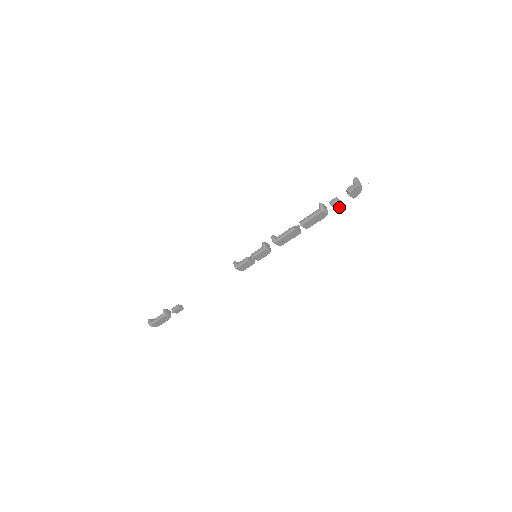
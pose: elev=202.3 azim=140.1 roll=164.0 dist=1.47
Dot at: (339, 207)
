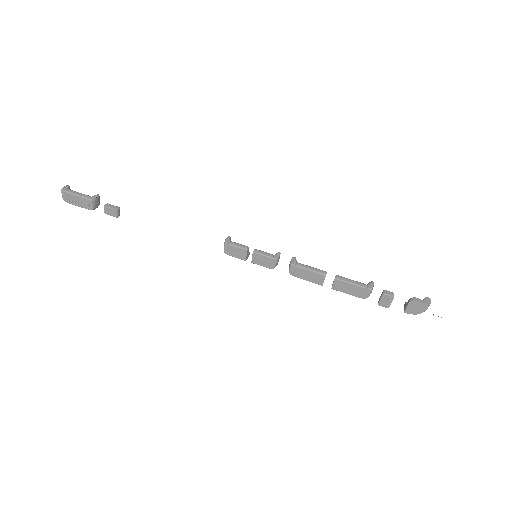
Dot at: (384, 304)
